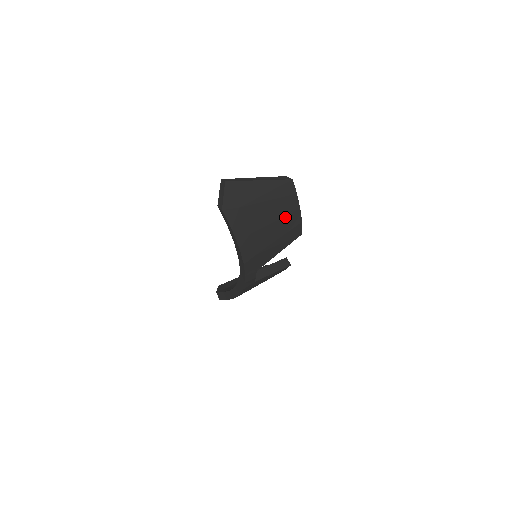
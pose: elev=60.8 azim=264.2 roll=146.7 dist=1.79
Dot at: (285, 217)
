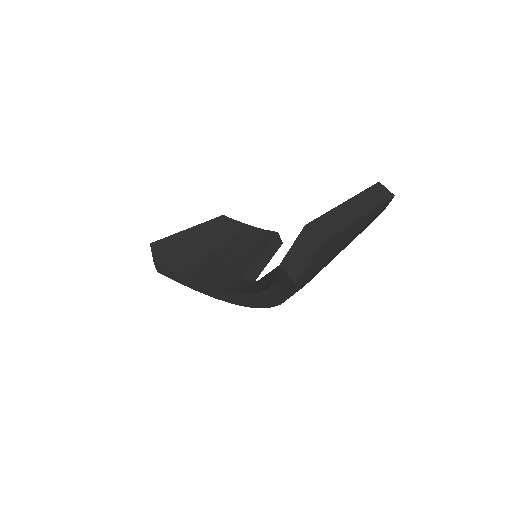
Dot at: occluded
